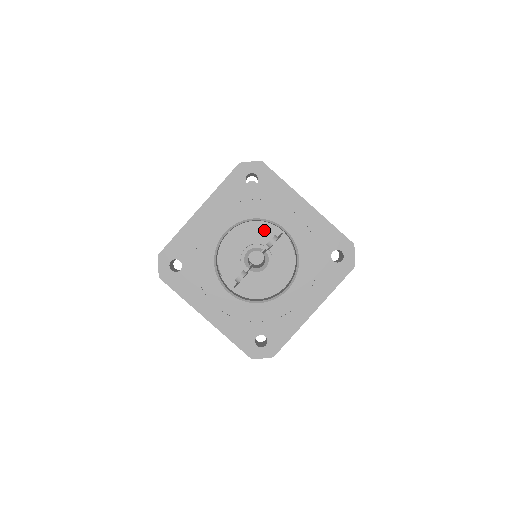
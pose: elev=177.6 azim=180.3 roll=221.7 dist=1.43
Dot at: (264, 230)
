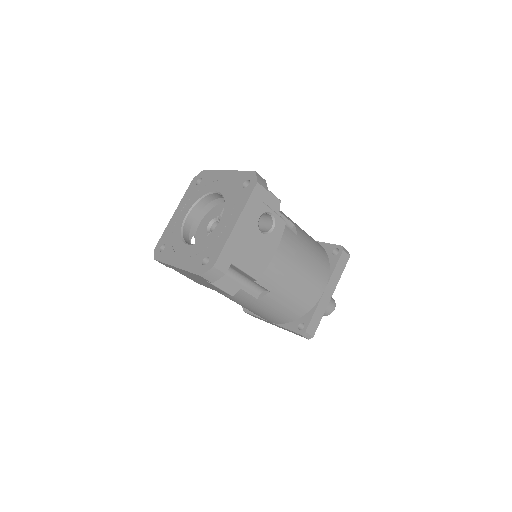
Dot at: (218, 209)
